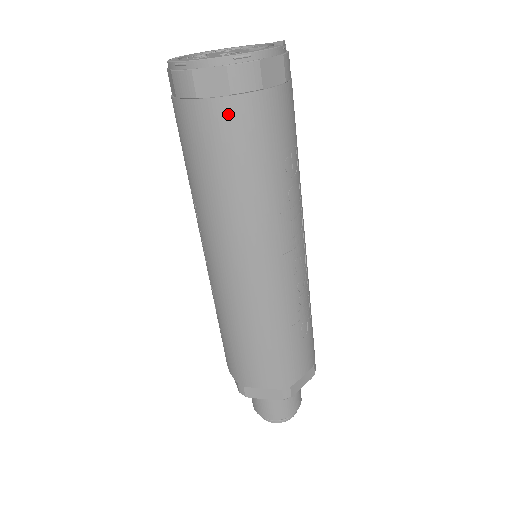
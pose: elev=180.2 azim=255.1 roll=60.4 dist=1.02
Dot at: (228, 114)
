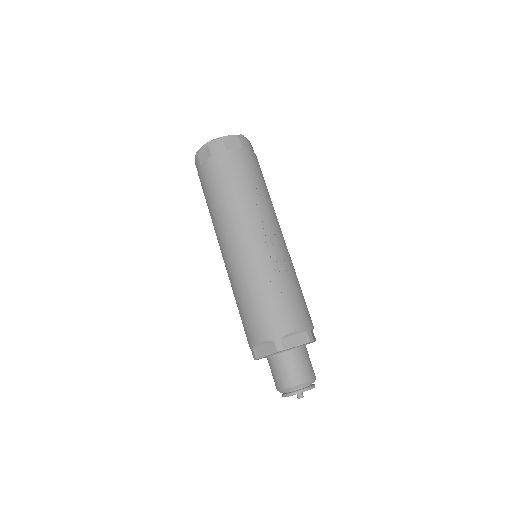
Dot at: (211, 165)
